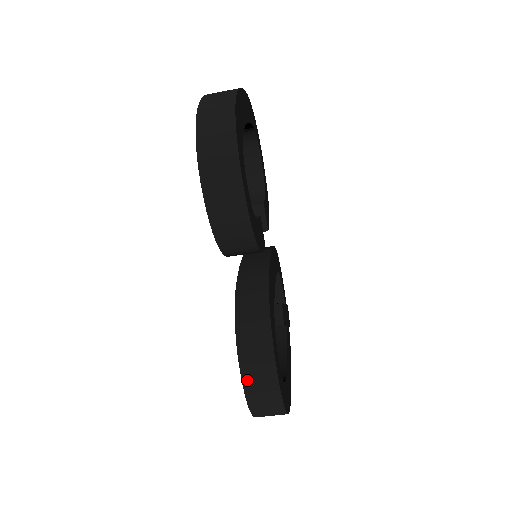
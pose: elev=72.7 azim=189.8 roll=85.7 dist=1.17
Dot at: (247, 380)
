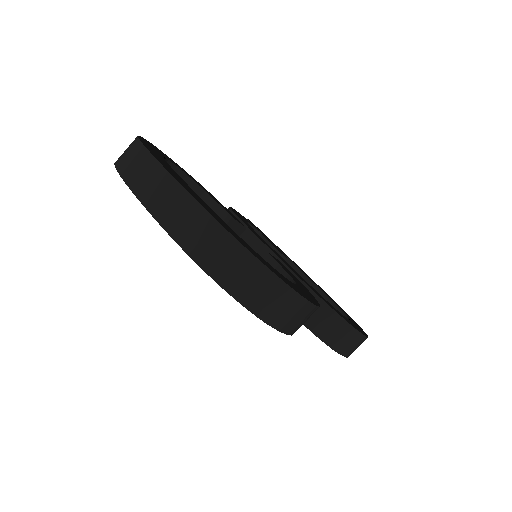
Dot at: (347, 353)
